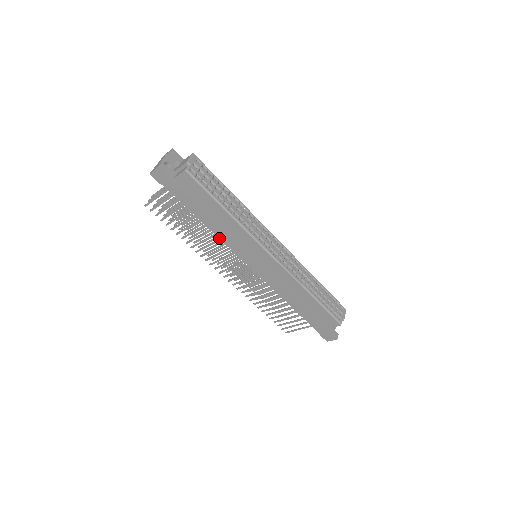
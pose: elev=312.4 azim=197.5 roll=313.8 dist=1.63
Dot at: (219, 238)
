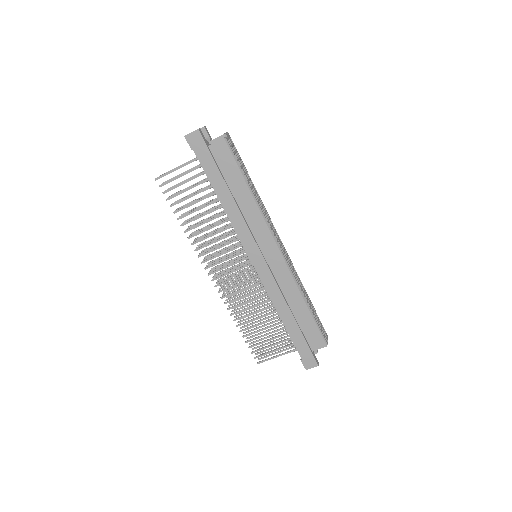
Dot at: (231, 222)
